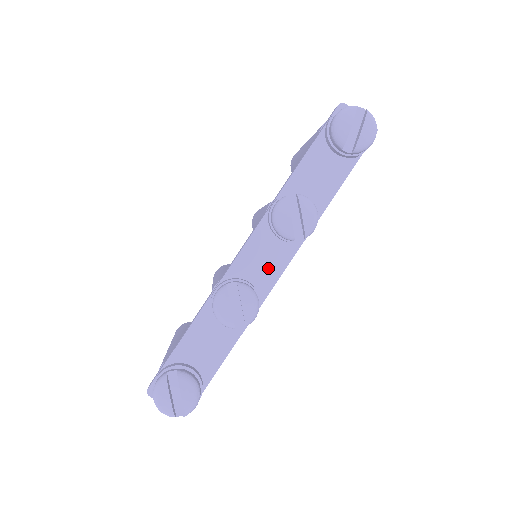
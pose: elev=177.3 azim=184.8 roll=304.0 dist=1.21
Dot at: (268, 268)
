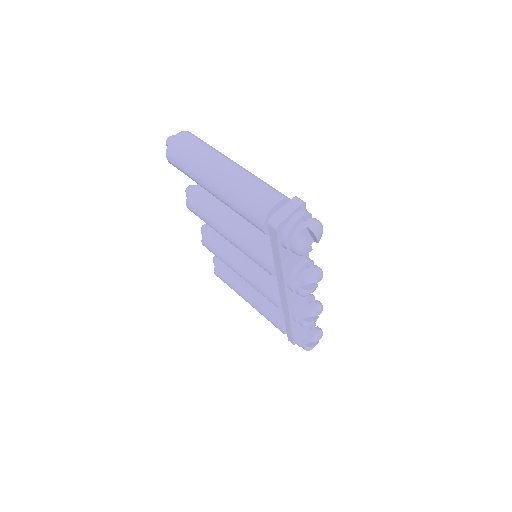
Dot at: occluded
